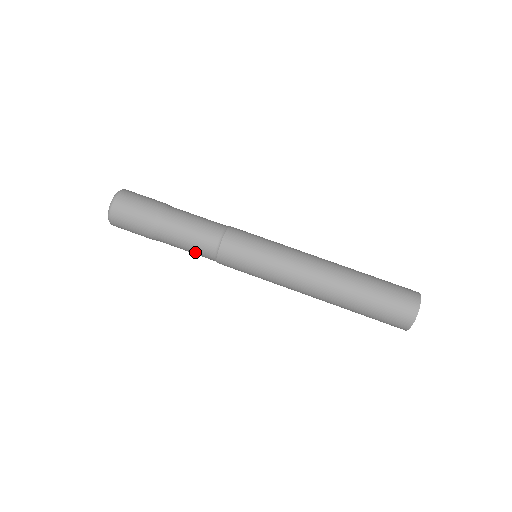
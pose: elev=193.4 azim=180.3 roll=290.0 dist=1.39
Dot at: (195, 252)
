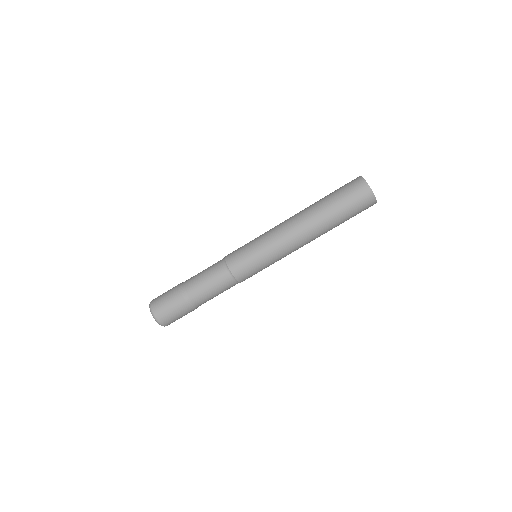
Dot at: (223, 290)
